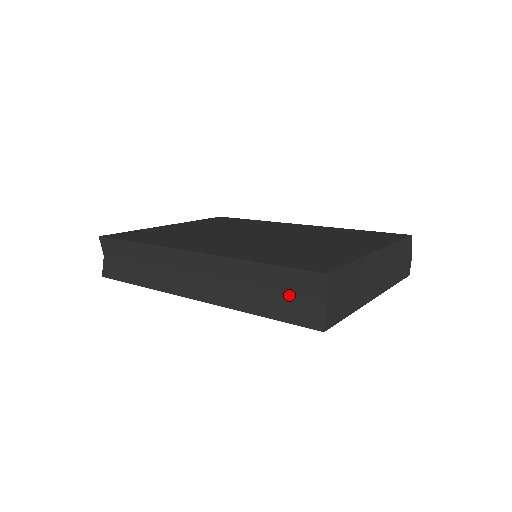
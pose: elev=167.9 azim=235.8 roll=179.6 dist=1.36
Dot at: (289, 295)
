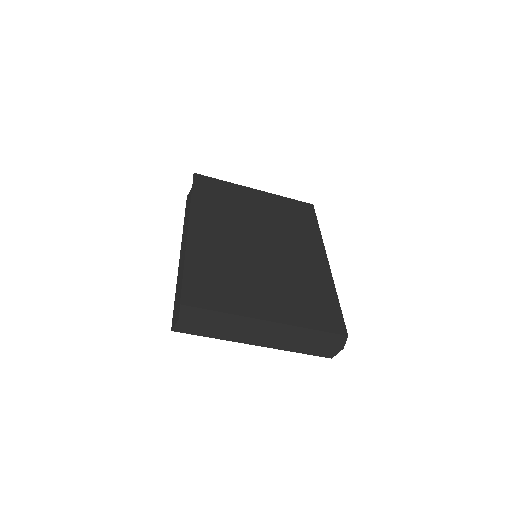
Dot at: occluded
